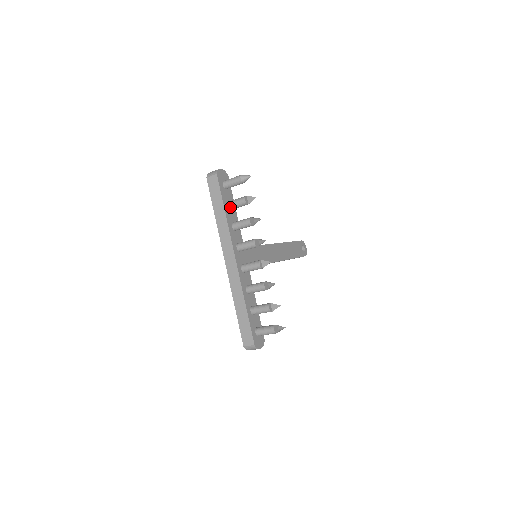
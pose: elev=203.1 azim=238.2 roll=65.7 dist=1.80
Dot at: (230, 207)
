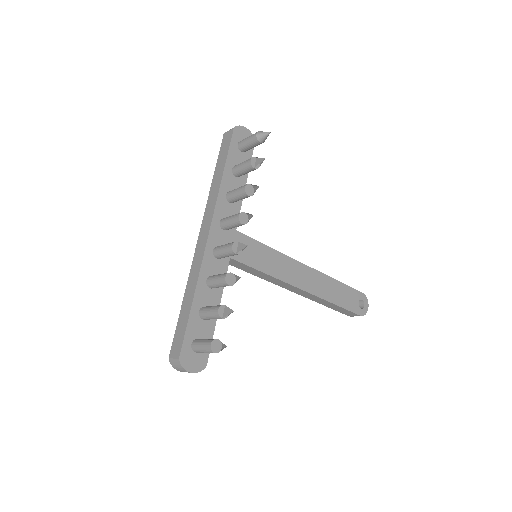
Dot at: (234, 171)
